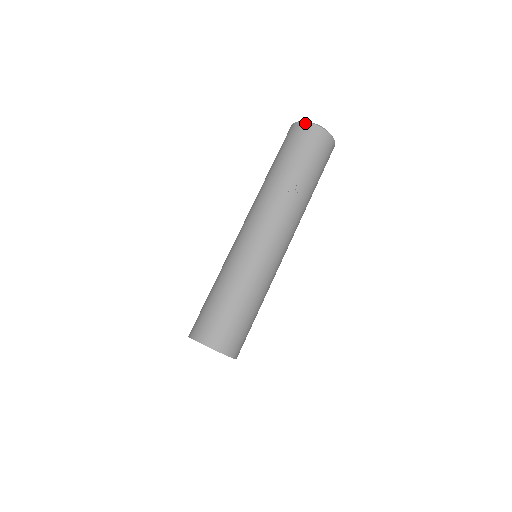
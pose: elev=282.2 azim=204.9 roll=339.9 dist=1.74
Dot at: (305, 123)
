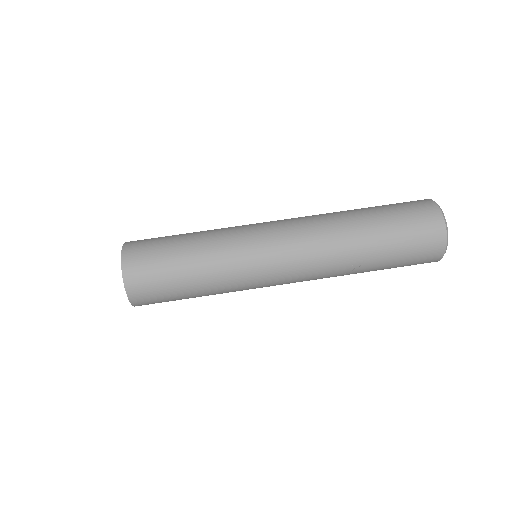
Dot at: (445, 235)
